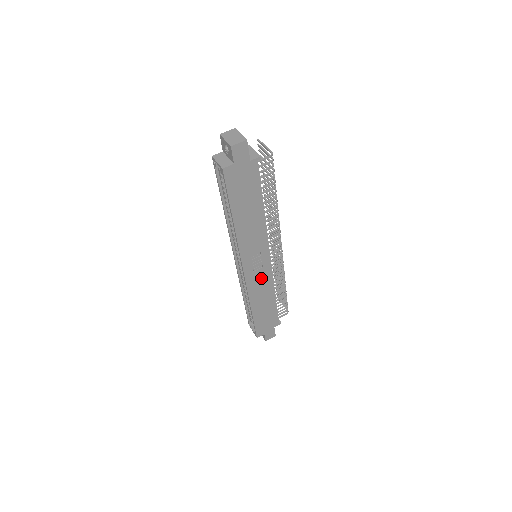
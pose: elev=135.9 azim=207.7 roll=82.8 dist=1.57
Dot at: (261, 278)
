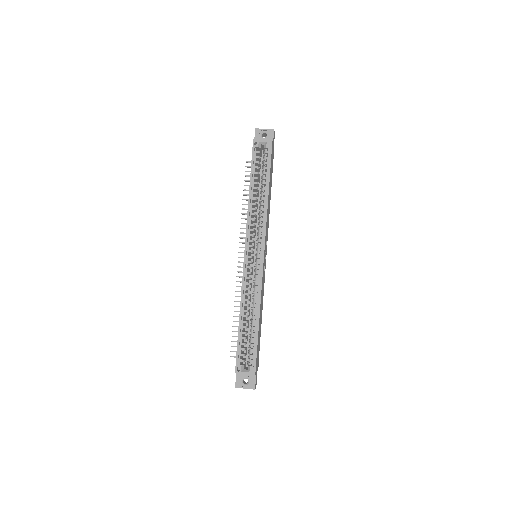
Dot at: (263, 278)
